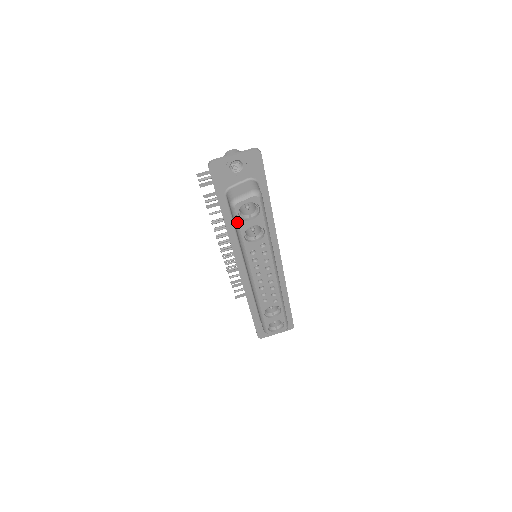
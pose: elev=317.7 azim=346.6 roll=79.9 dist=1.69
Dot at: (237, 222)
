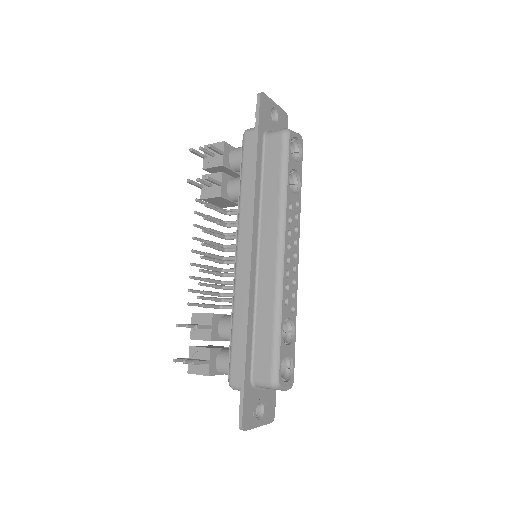
Dot at: (287, 154)
